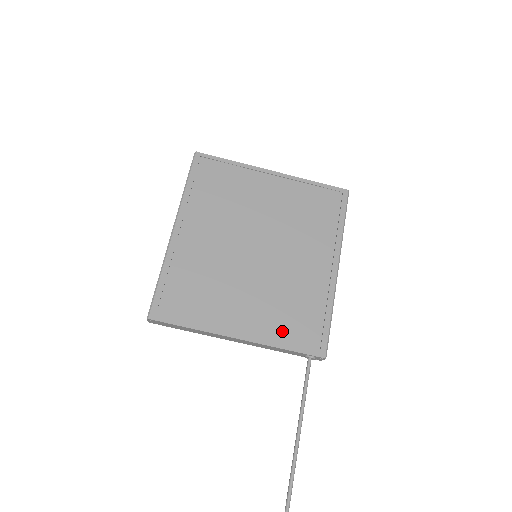
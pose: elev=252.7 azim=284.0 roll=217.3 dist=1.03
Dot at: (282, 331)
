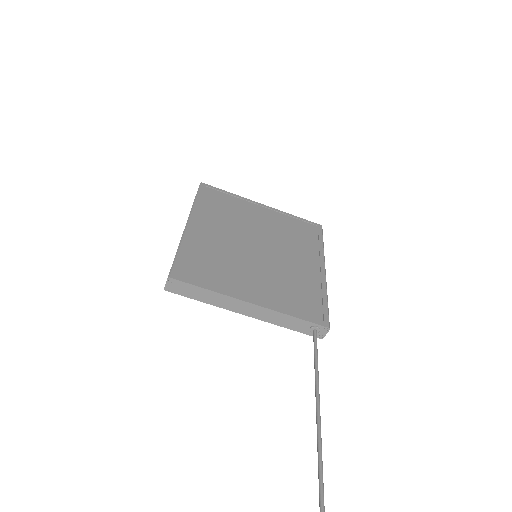
Dot at: (289, 304)
